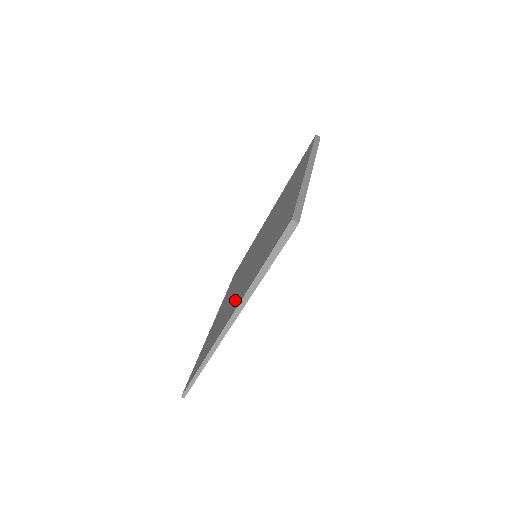
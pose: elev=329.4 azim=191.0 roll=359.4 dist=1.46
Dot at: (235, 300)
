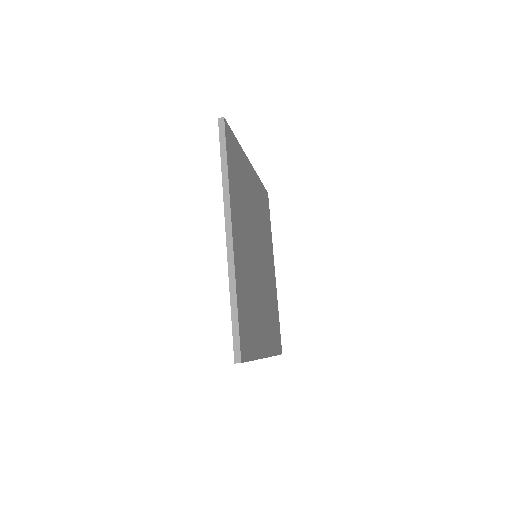
Dot at: occluded
